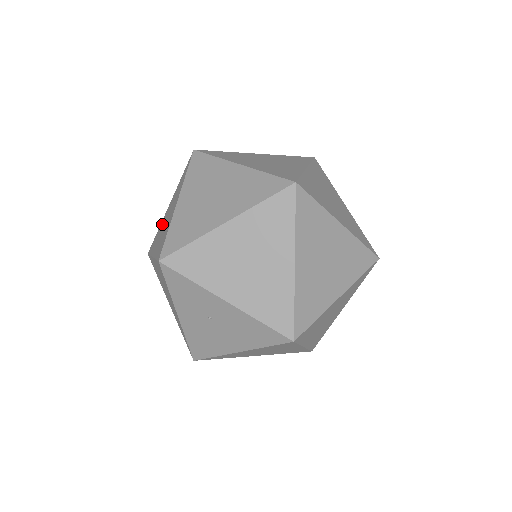
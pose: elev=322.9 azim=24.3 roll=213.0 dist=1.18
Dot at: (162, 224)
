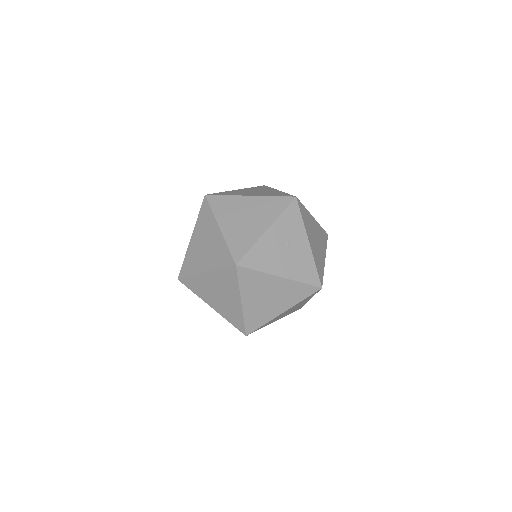
Dot at: (239, 191)
